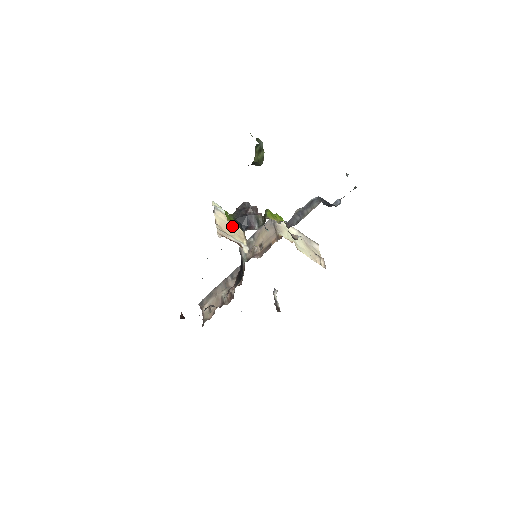
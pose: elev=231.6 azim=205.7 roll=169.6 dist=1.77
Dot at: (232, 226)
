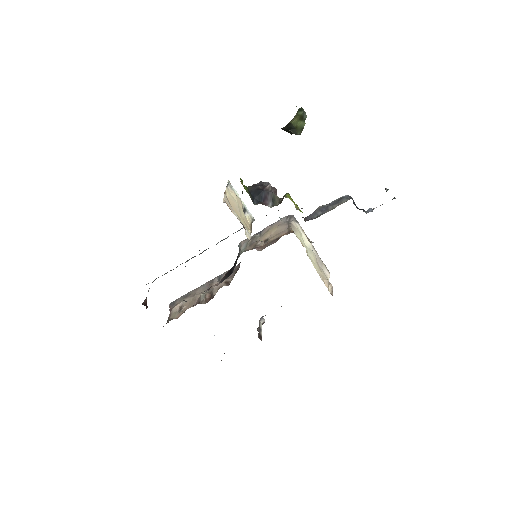
Dot at: (241, 210)
